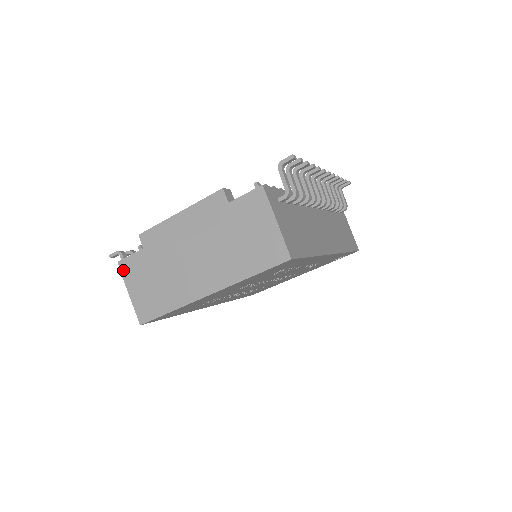
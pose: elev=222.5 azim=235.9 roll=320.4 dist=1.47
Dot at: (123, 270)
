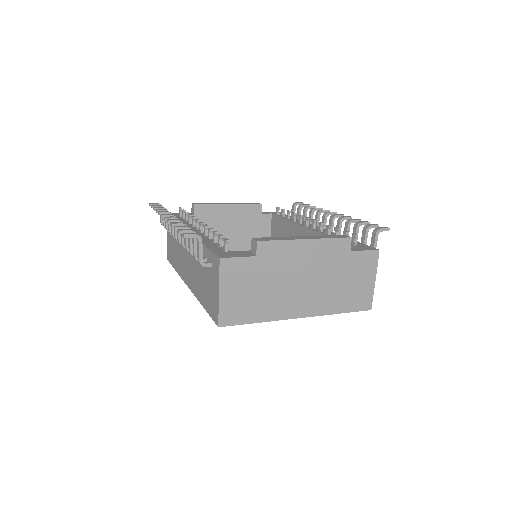
Dot at: (223, 269)
